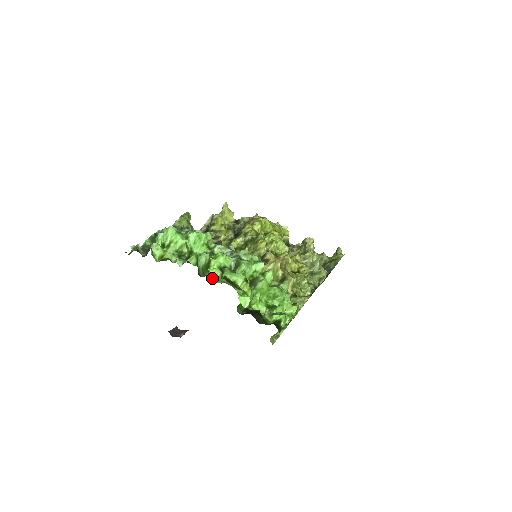
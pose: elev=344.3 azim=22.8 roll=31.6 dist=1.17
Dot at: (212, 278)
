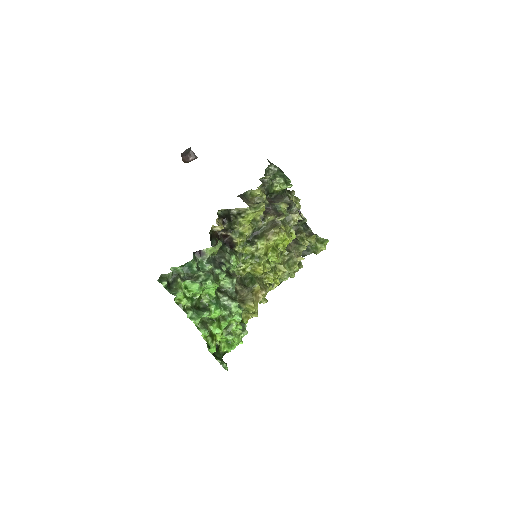
Dot at: (201, 335)
